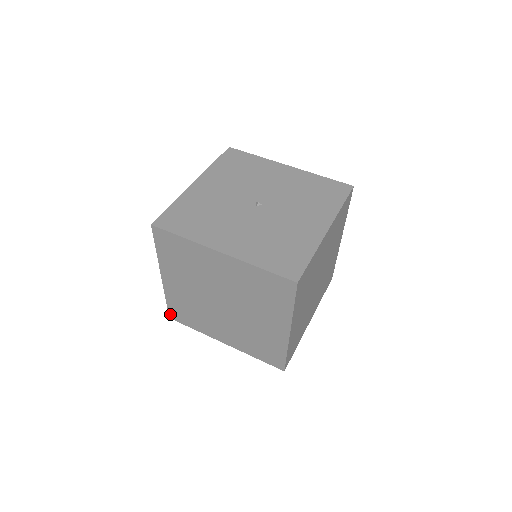
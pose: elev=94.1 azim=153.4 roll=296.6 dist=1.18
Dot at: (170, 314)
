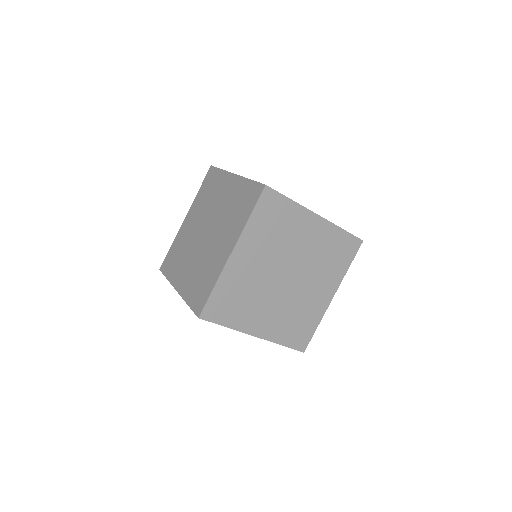
Dot at: (163, 264)
